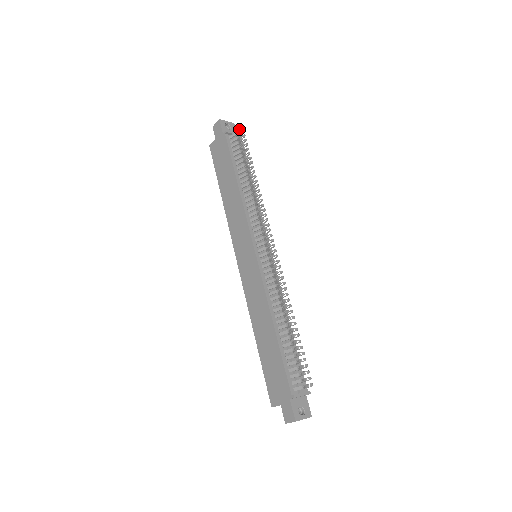
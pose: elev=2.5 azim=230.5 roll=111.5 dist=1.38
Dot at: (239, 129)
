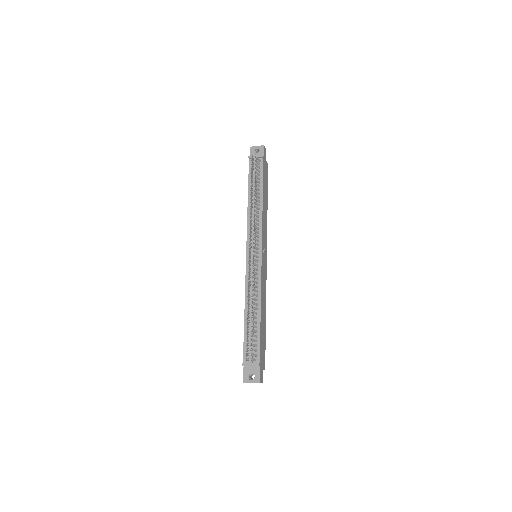
Dot at: (251, 155)
